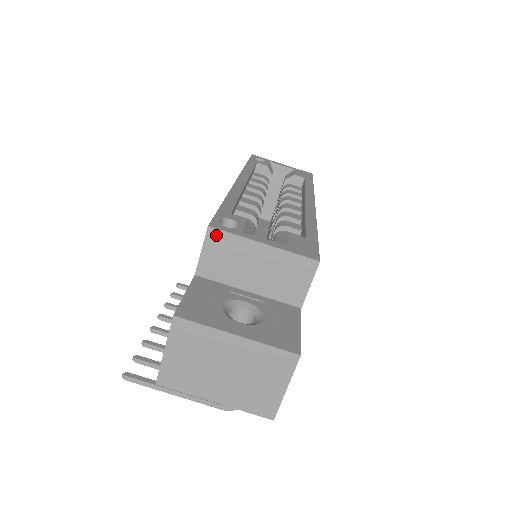
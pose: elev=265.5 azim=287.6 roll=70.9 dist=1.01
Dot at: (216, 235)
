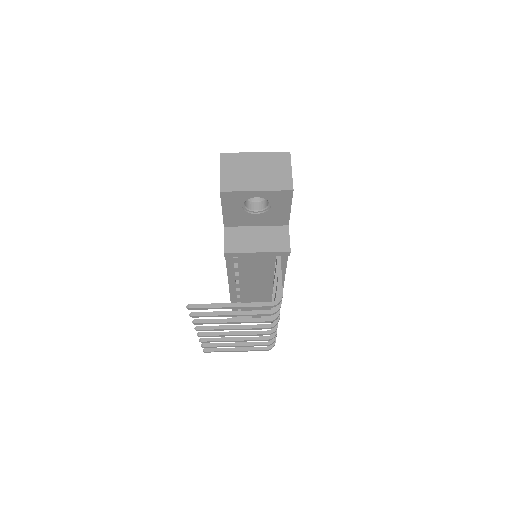
Dot at: occluded
